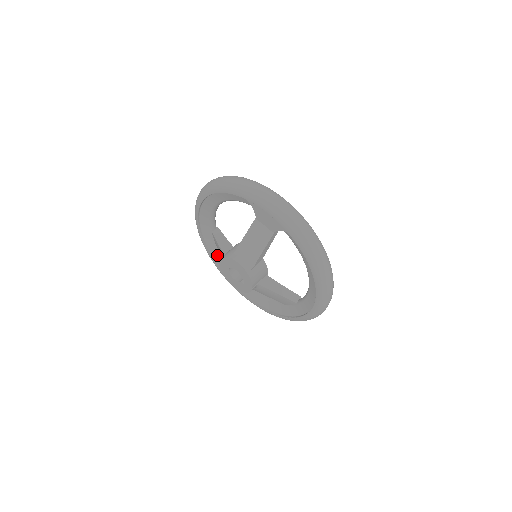
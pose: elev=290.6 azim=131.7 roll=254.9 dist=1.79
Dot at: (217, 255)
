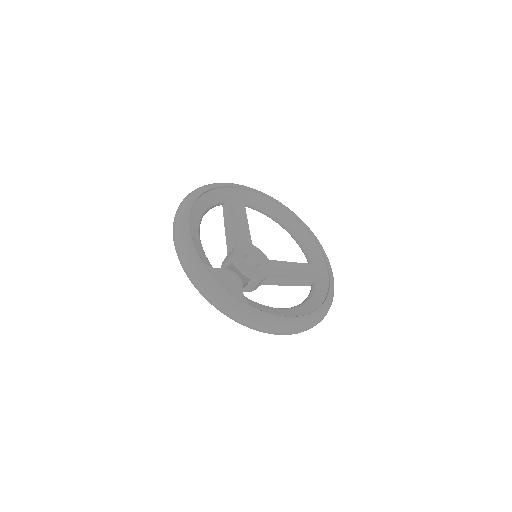
Dot at: occluded
